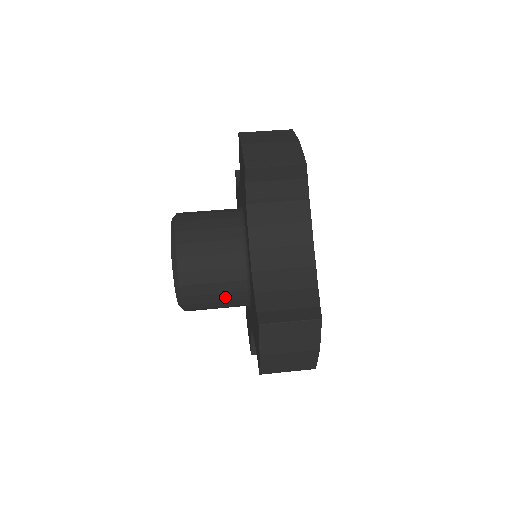
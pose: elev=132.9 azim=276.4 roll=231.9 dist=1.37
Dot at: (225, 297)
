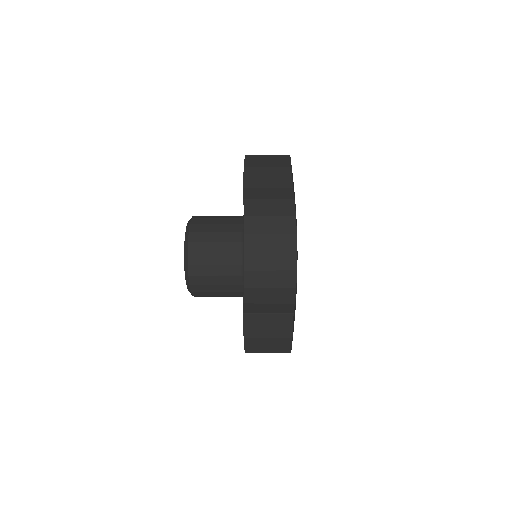
Dot at: (225, 228)
